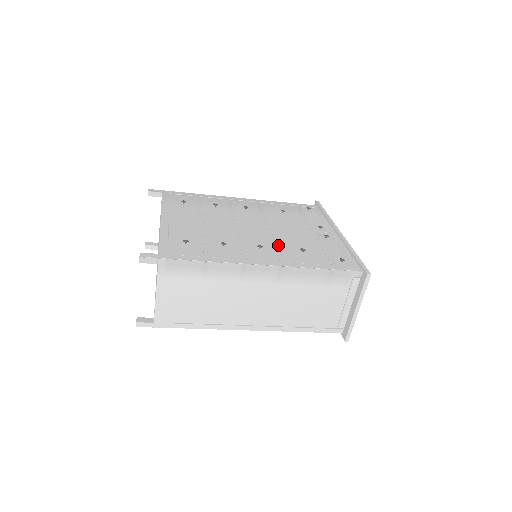
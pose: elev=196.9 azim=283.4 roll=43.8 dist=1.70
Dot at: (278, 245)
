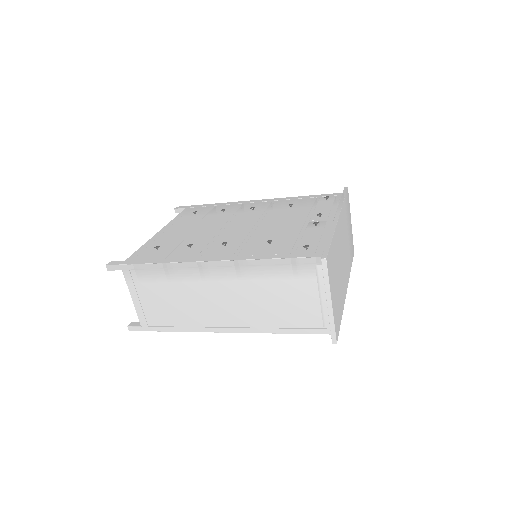
Dot at: (249, 240)
